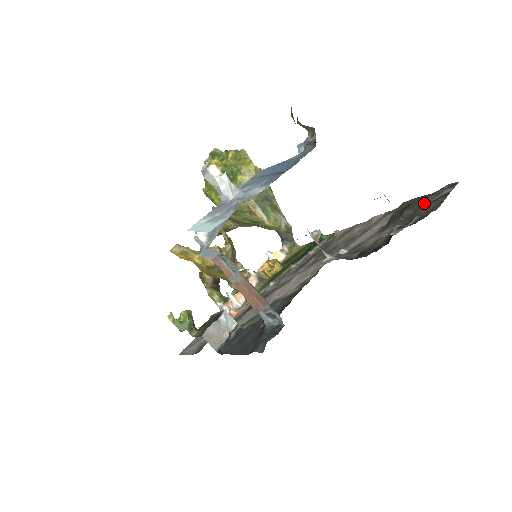
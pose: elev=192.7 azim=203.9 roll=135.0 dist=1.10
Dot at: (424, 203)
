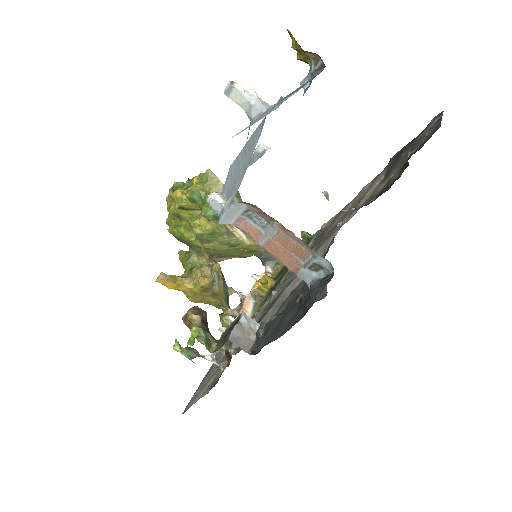
Dot at: (418, 140)
